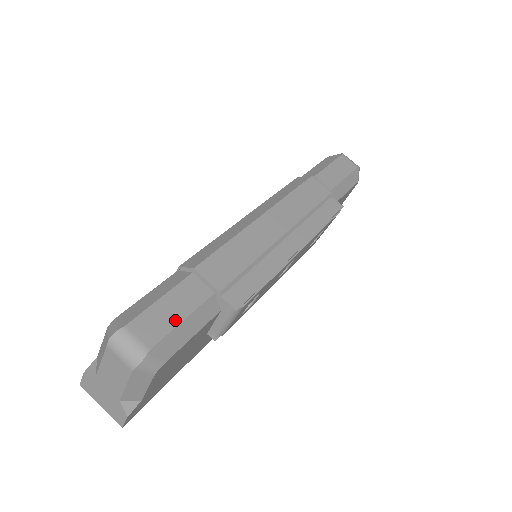
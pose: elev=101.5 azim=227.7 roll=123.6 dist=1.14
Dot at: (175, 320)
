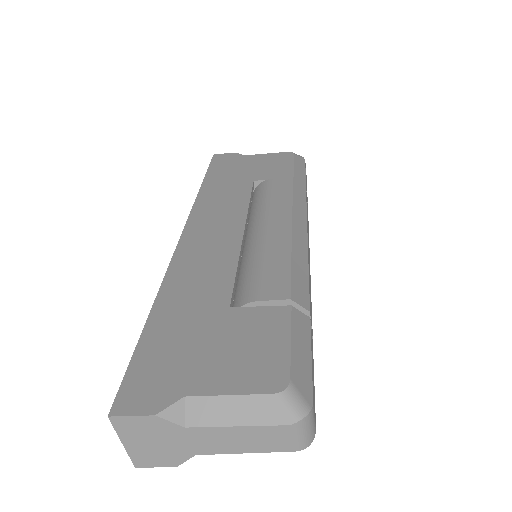
Dot at: occluded
